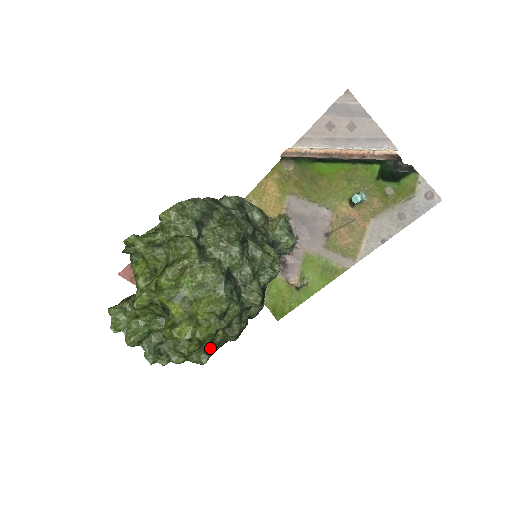
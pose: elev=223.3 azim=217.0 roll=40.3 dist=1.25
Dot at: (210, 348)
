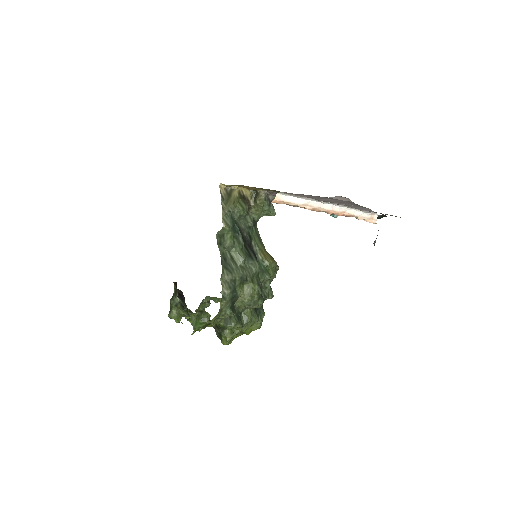
Dot at: occluded
